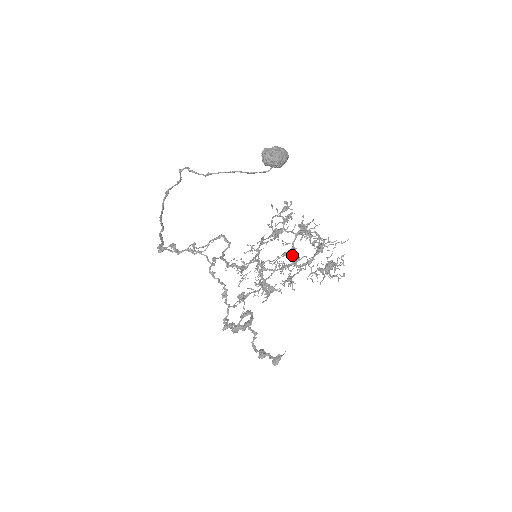
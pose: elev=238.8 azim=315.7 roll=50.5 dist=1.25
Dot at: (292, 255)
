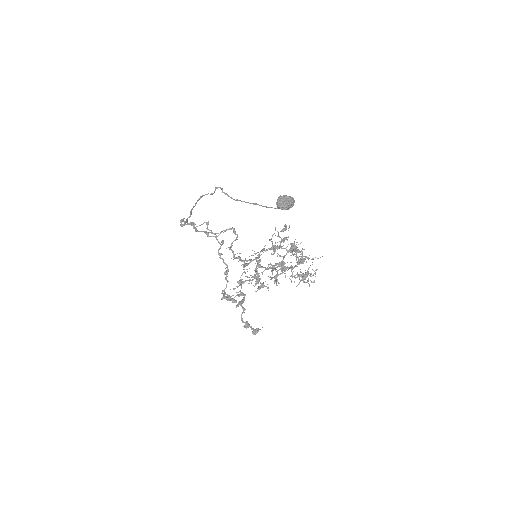
Dot at: (282, 266)
